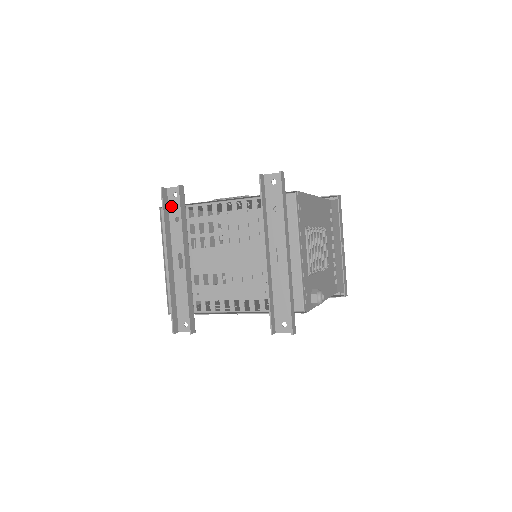
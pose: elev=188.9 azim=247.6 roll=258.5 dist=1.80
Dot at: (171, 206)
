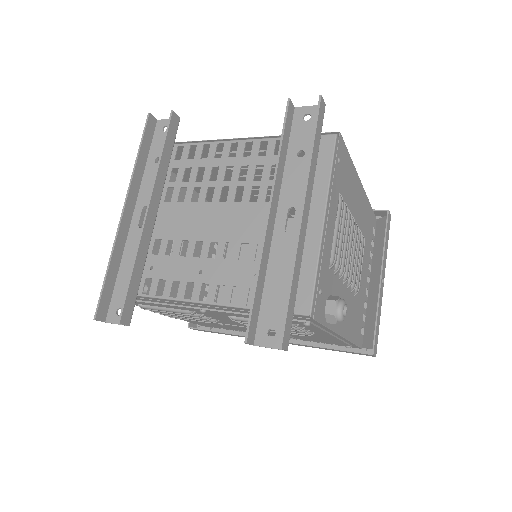
Dot at: (155, 143)
